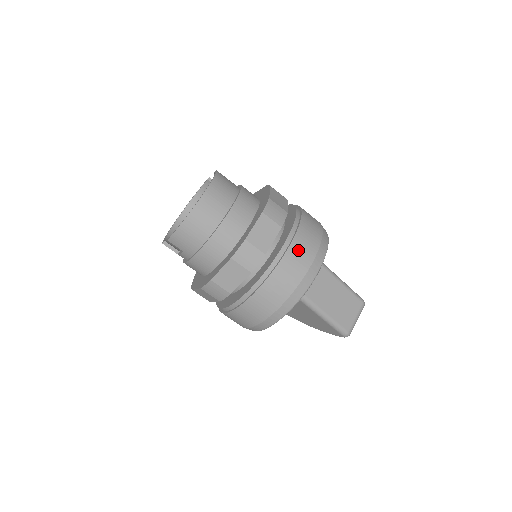
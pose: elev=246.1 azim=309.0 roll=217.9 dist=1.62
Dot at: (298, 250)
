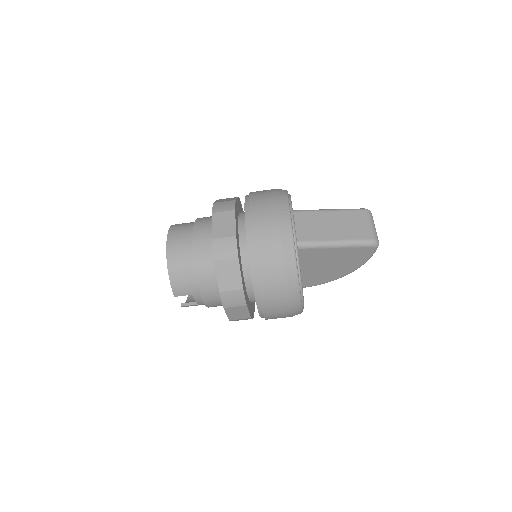
Dot at: (259, 212)
